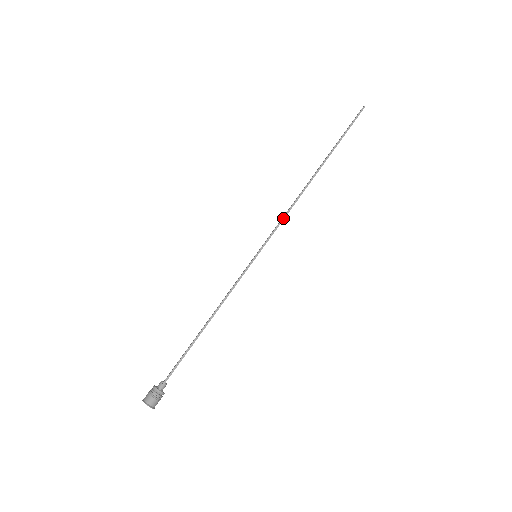
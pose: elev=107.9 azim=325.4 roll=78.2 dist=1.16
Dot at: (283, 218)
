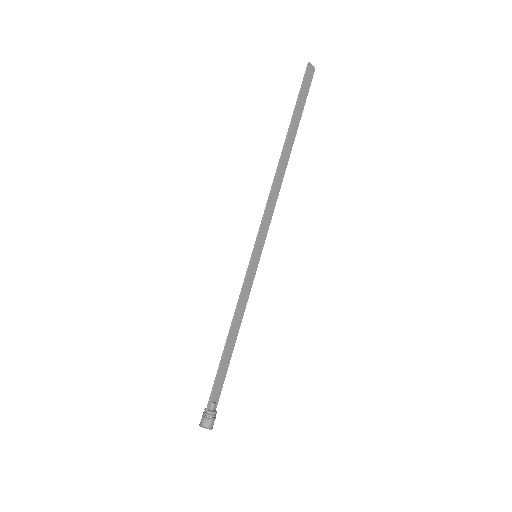
Dot at: (265, 209)
